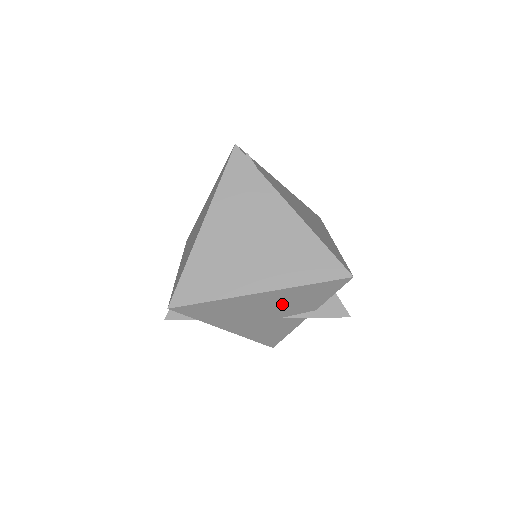
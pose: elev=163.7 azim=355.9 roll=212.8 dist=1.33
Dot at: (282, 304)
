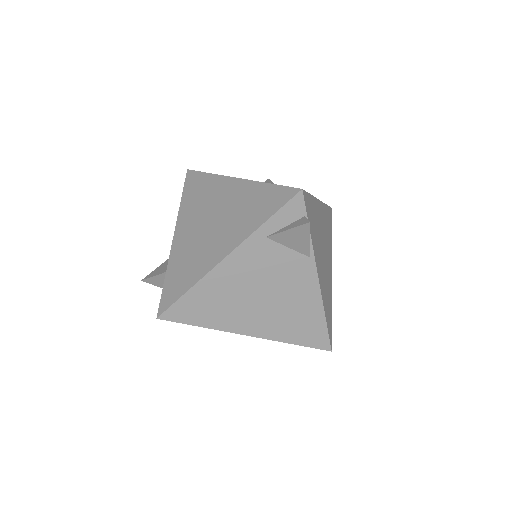
Dot at: occluded
